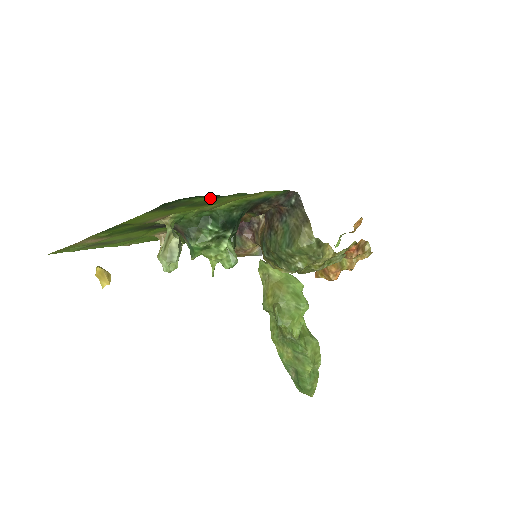
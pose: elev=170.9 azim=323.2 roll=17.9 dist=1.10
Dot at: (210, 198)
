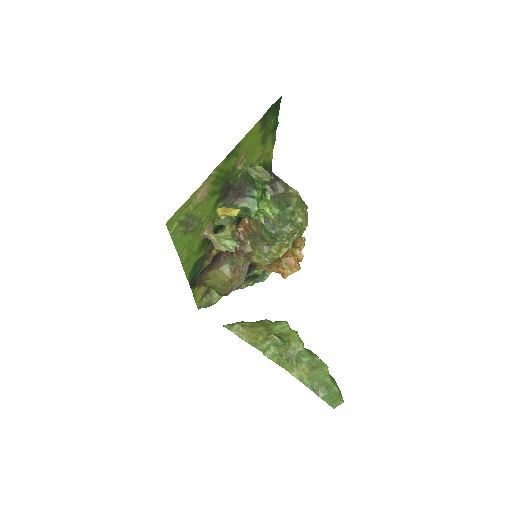
Dot at: (270, 128)
